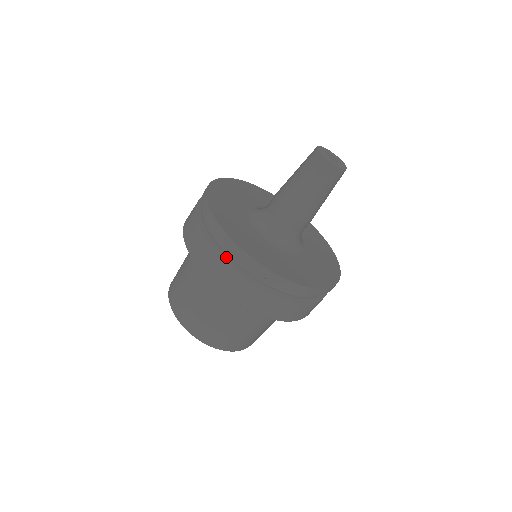
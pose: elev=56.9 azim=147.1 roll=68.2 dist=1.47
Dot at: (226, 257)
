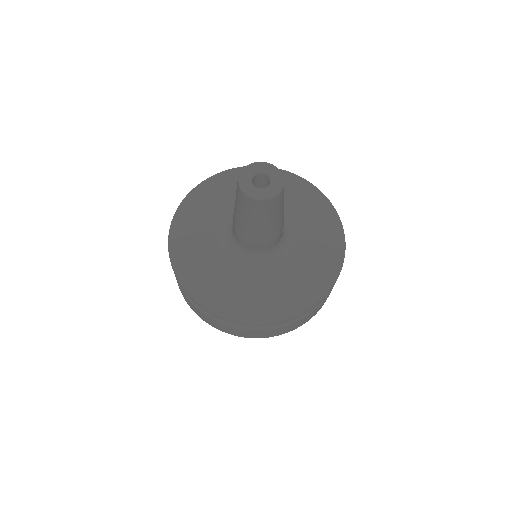
Dot at: occluded
